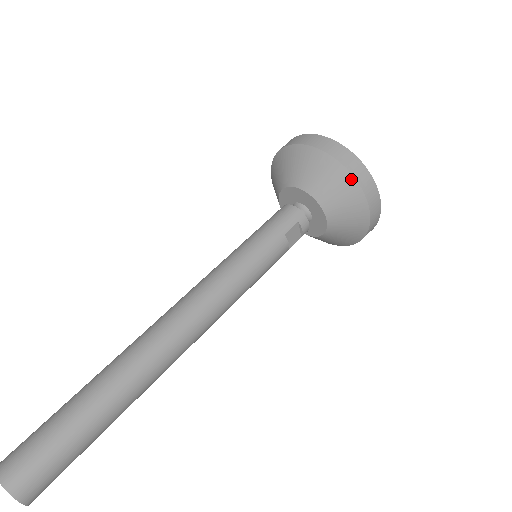
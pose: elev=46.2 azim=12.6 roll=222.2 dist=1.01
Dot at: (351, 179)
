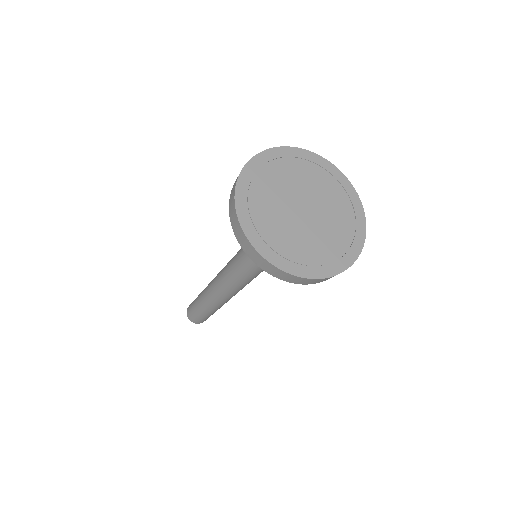
Dot at: (264, 269)
